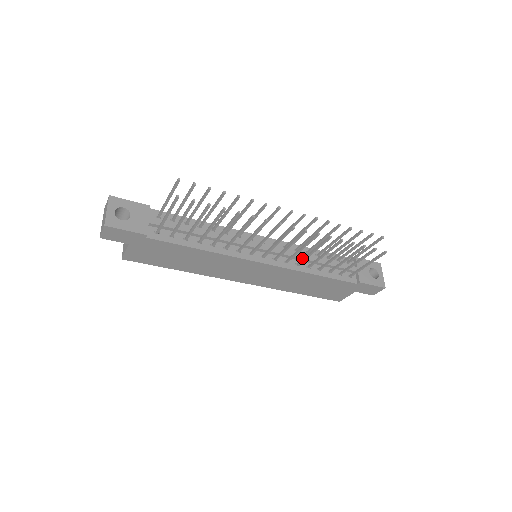
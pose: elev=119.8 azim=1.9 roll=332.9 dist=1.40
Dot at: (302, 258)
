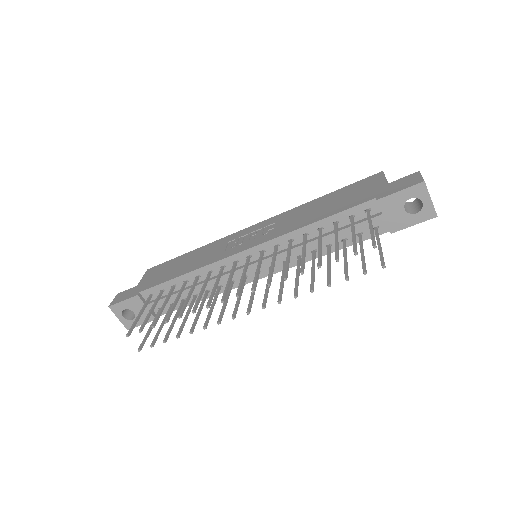
Dot at: occluded
